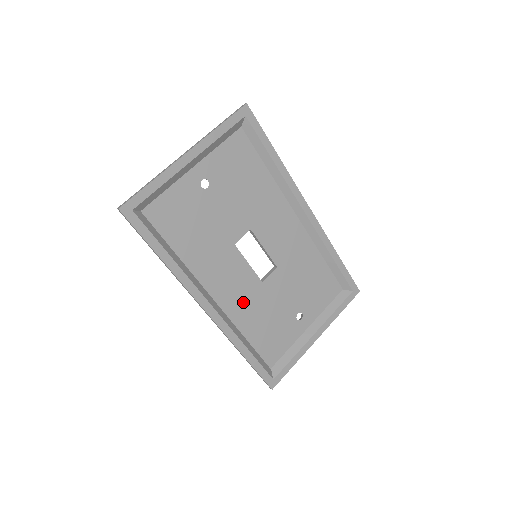
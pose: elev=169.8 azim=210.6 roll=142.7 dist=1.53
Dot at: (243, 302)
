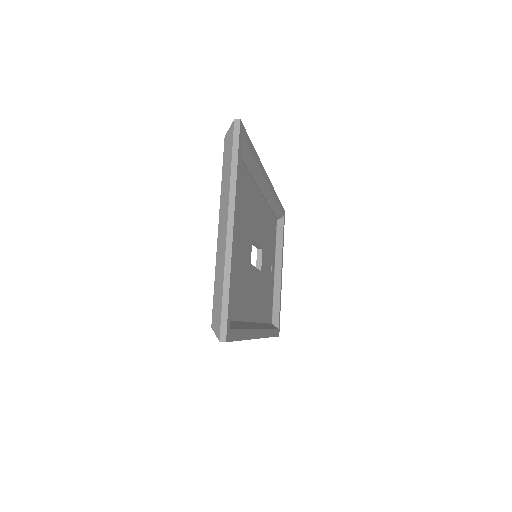
Dot at: (259, 300)
